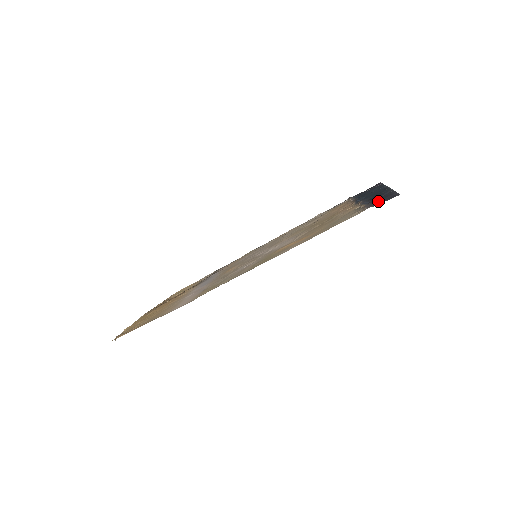
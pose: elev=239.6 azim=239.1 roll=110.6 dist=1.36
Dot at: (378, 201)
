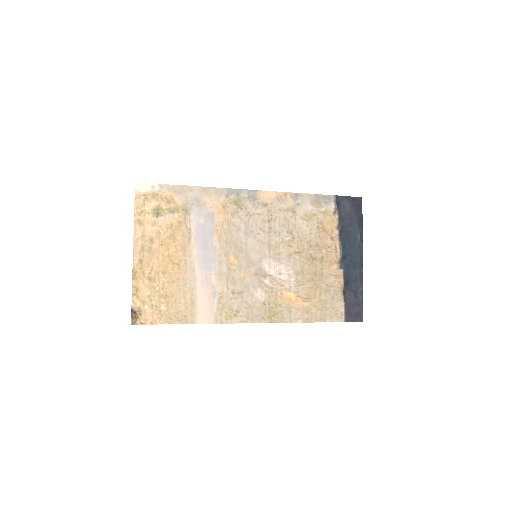
Dot at: (352, 308)
